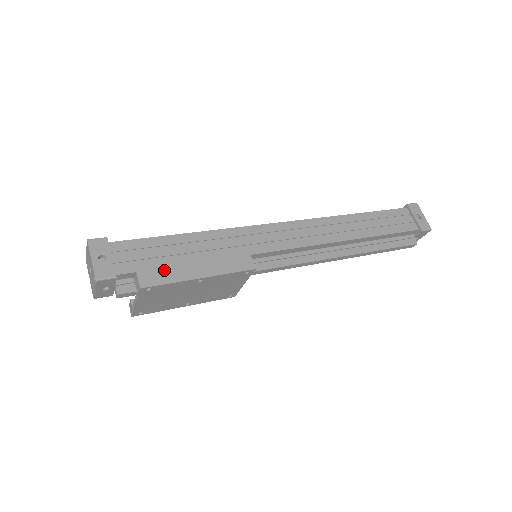
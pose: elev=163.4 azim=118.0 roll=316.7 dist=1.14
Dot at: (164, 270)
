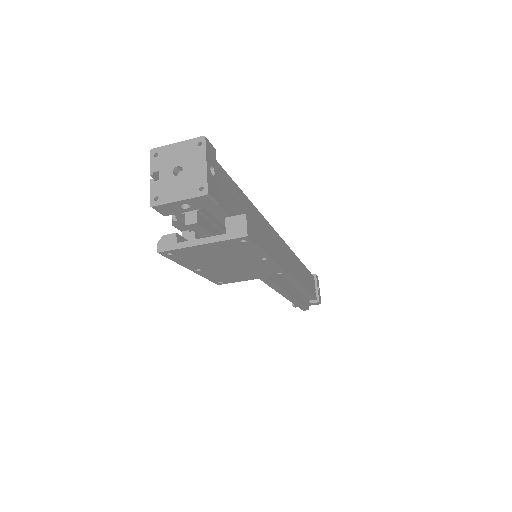
Dot at: (257, 229)
